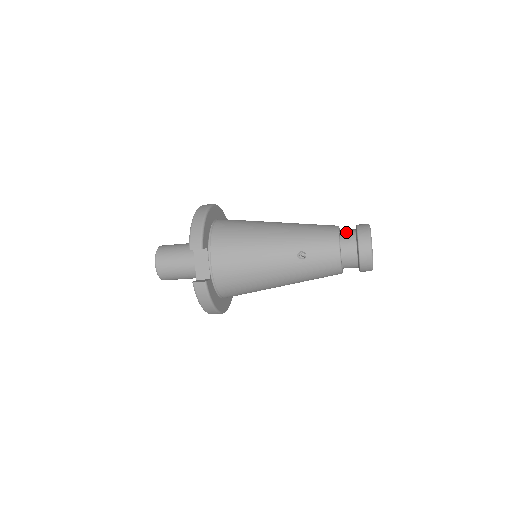
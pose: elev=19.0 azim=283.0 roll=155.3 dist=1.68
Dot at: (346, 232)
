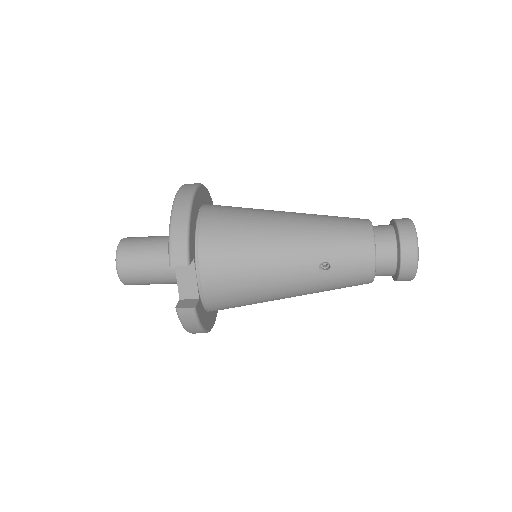
Dot at: (382, 232)
